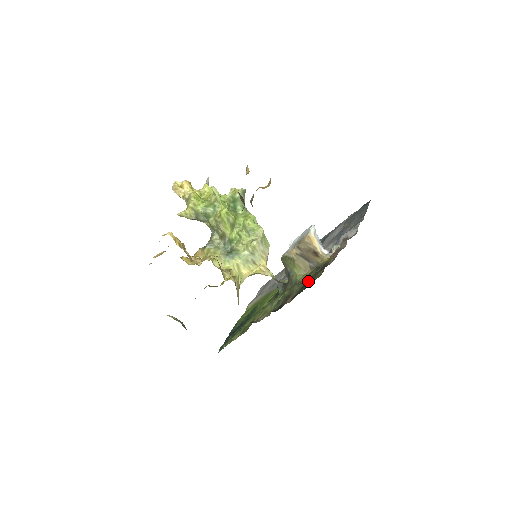
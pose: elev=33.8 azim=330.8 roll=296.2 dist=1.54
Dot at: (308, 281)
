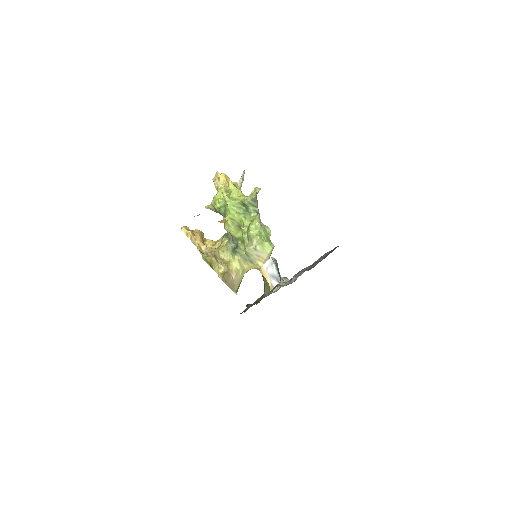
Dot at: occluded
